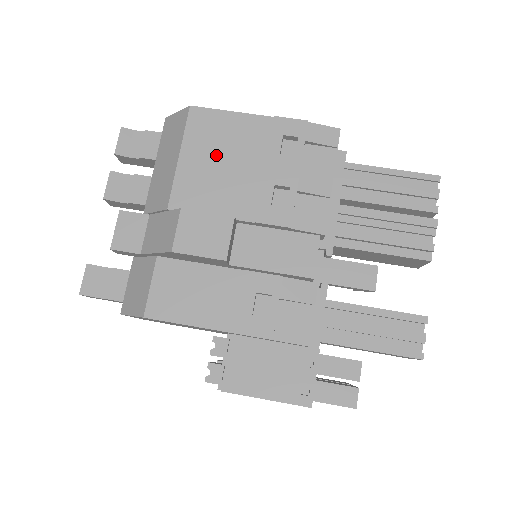
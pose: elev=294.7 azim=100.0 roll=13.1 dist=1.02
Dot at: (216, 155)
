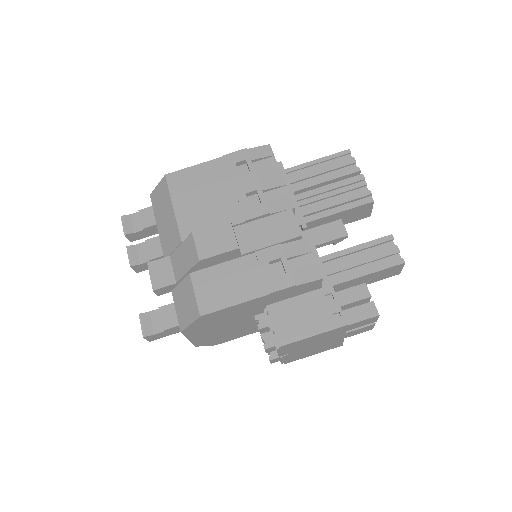
Dot at: (198, 195)
